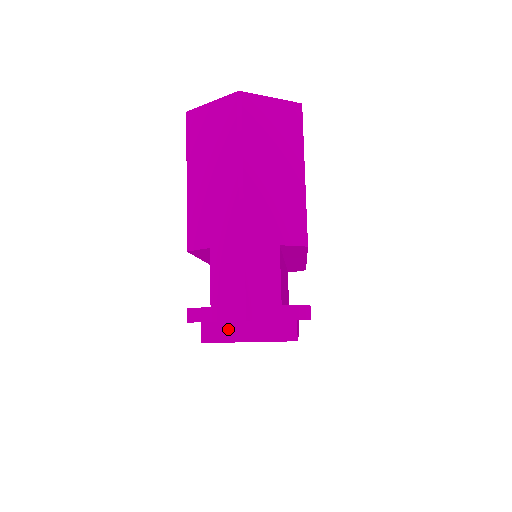
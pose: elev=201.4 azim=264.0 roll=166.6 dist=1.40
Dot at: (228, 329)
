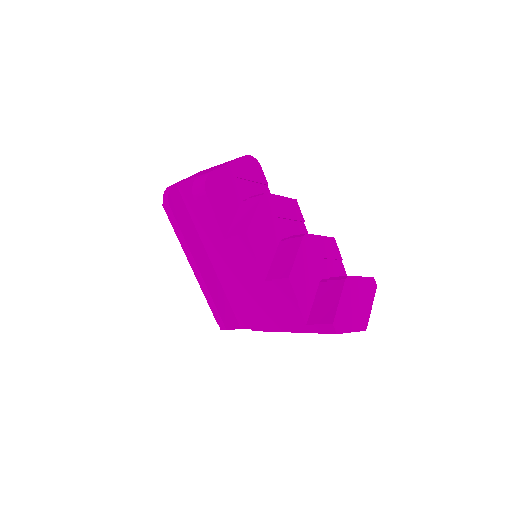
Dot at: occluded
